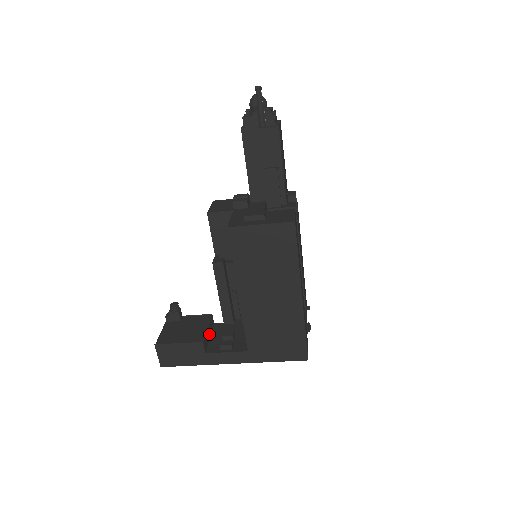
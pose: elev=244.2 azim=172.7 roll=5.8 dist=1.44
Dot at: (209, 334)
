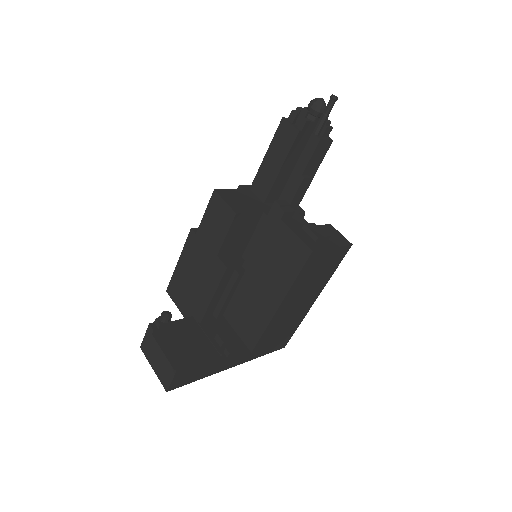
Dot at: occluded
